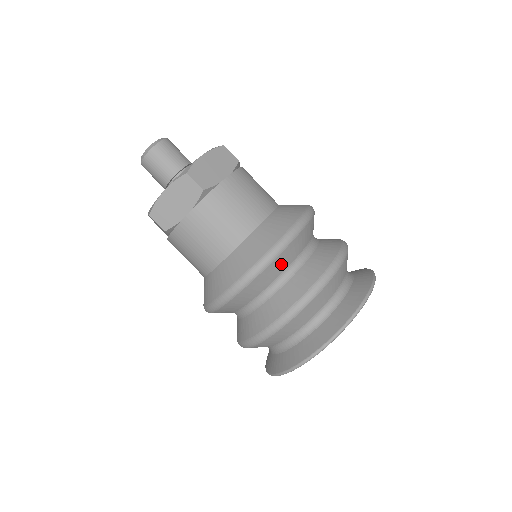
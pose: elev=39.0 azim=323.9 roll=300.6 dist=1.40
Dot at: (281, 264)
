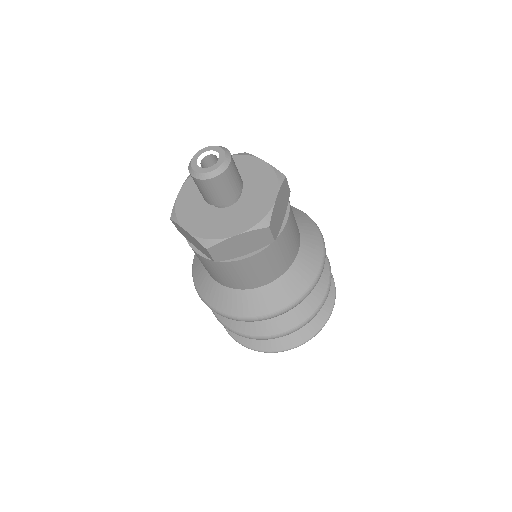
Dot at: occluded
